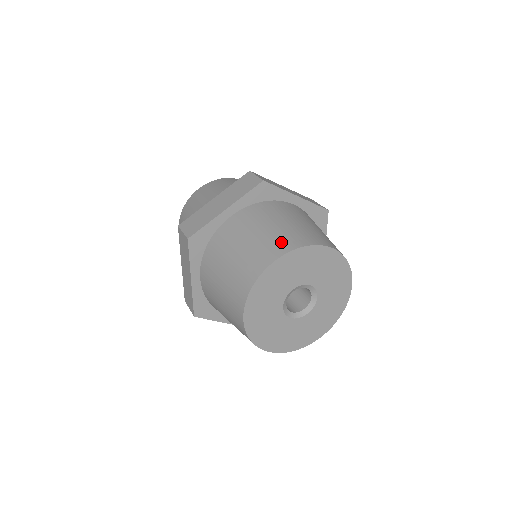
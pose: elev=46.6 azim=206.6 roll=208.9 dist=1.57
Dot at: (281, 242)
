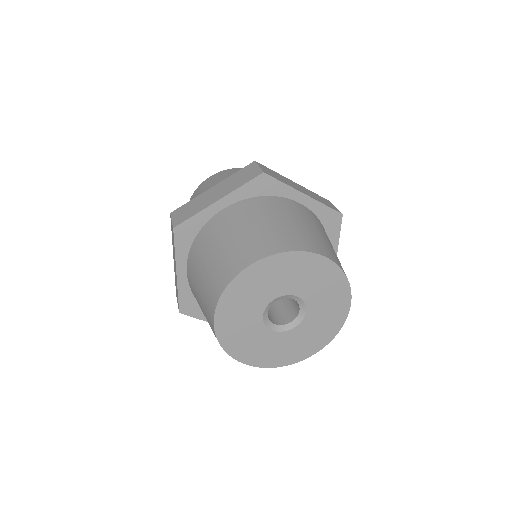
Dot at: (334, 255)
